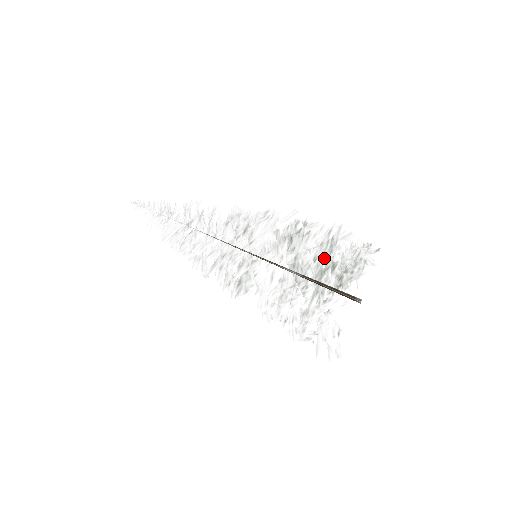
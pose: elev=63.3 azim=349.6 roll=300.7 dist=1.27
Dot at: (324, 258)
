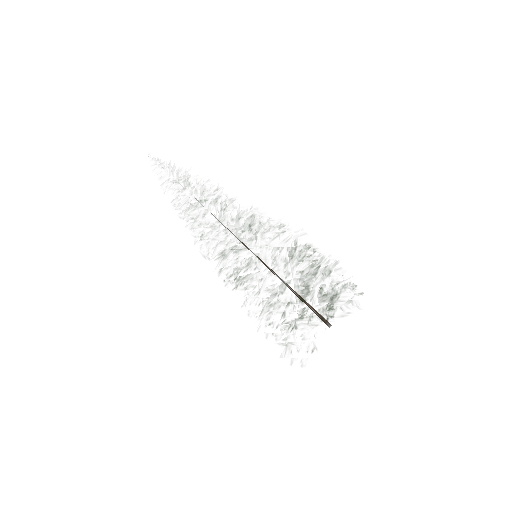
Dot at: occluded
